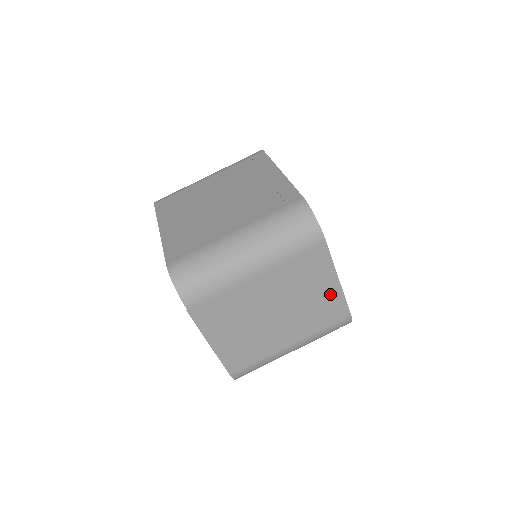
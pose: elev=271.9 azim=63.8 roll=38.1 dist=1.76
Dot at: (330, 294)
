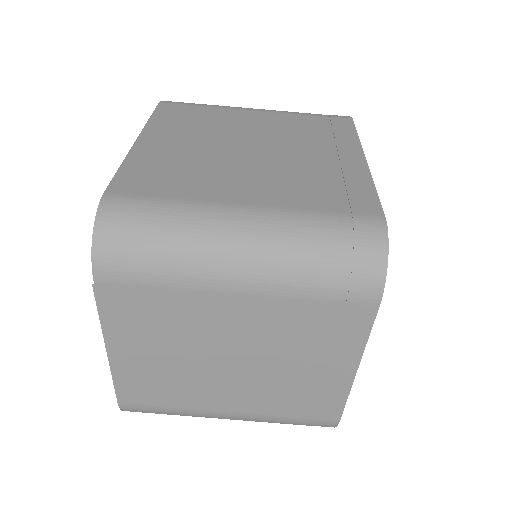
Dot at: (330, 381)
